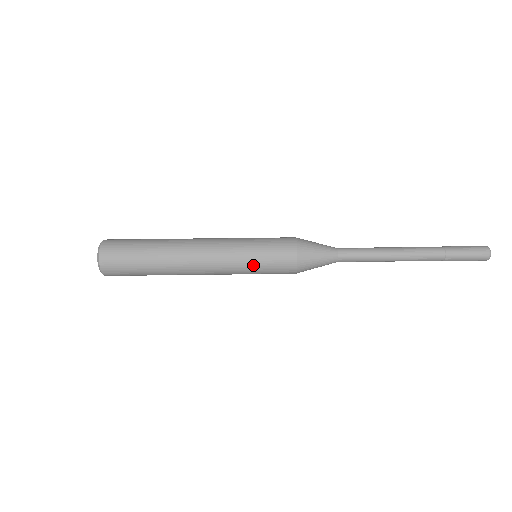
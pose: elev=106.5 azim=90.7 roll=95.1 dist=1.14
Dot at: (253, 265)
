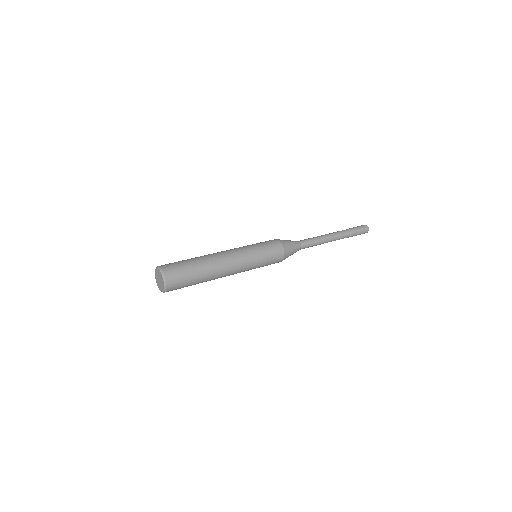
Dot at: (259, 252)
